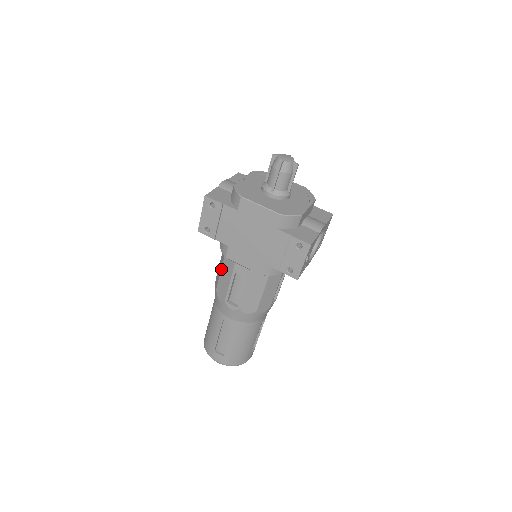
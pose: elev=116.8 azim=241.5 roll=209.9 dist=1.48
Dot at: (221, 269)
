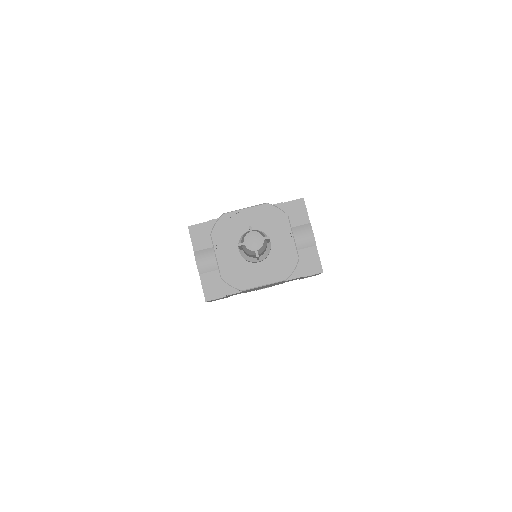
Dot at: occluded
